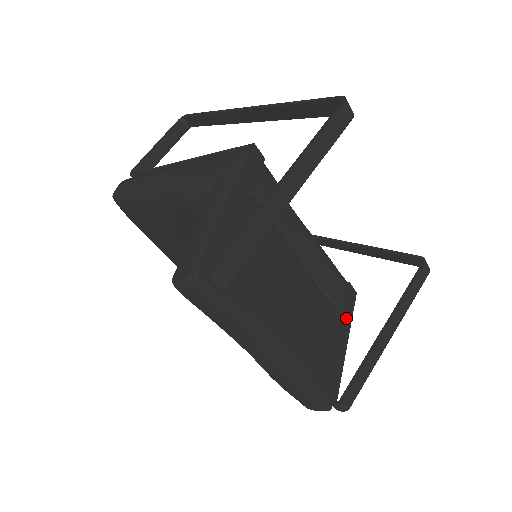
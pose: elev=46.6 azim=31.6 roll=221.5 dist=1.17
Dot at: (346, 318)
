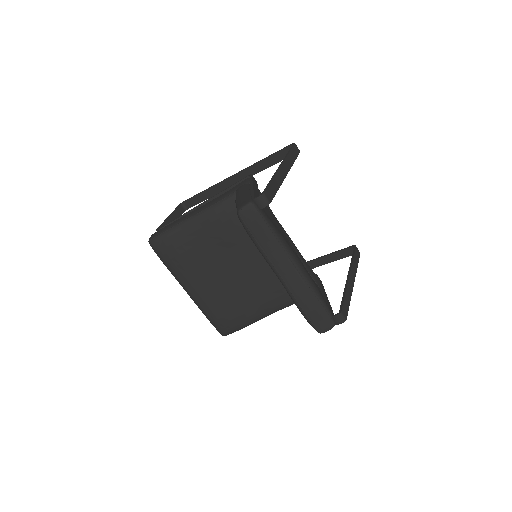
Dot at: (322, 287)
